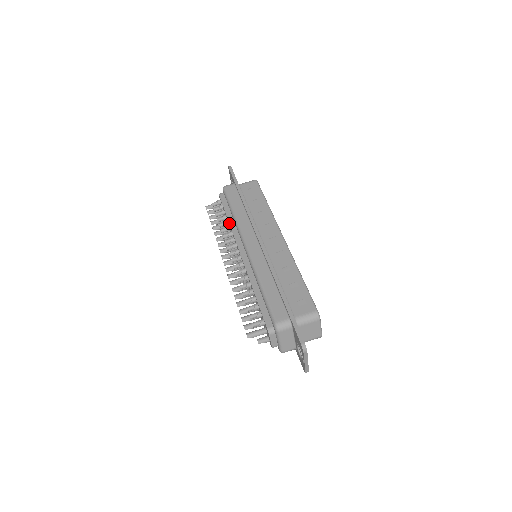
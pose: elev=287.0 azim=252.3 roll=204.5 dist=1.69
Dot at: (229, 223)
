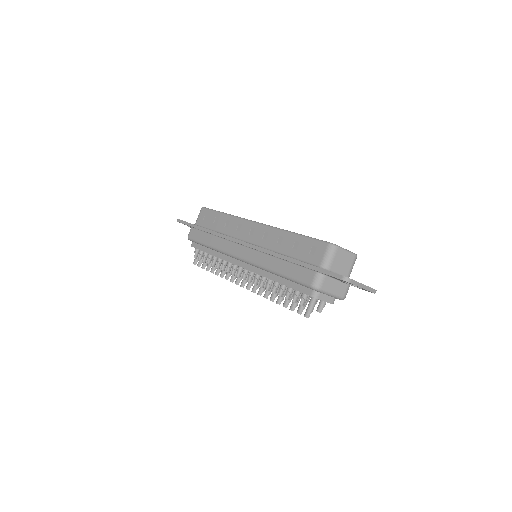
Dot at: occluded
